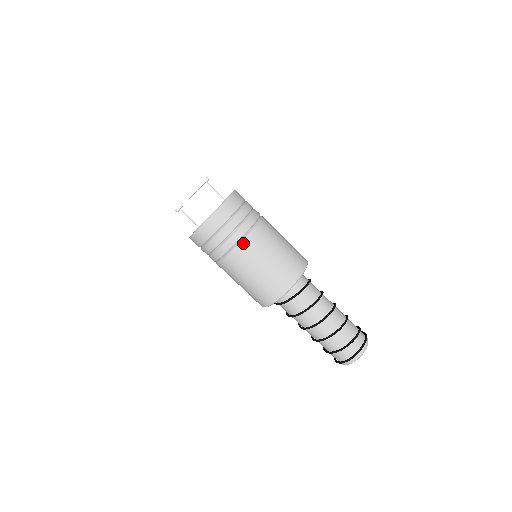
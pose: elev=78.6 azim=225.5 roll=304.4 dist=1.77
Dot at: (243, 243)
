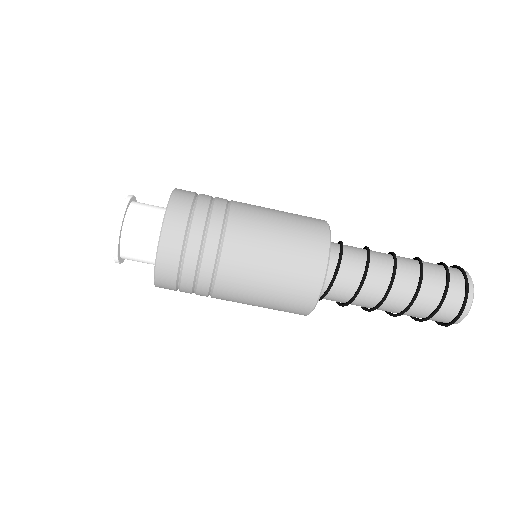
Dot at: (232, 214)
